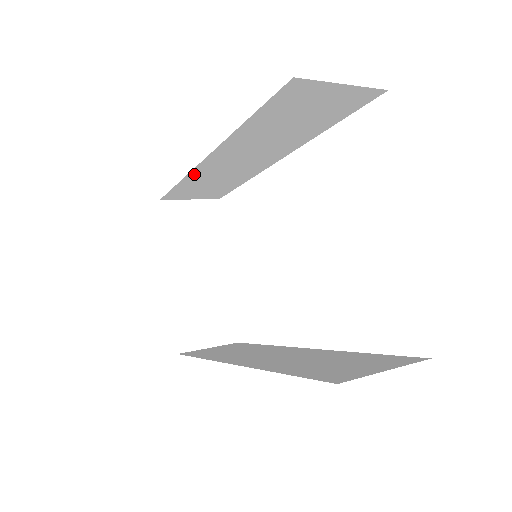
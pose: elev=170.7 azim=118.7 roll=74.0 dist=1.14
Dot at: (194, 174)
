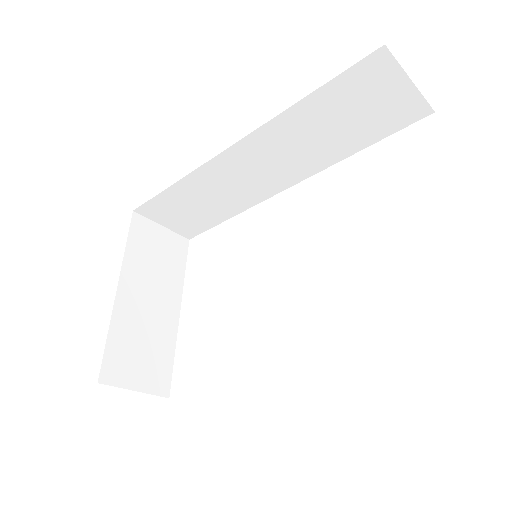
Dot at: (200, 173)
